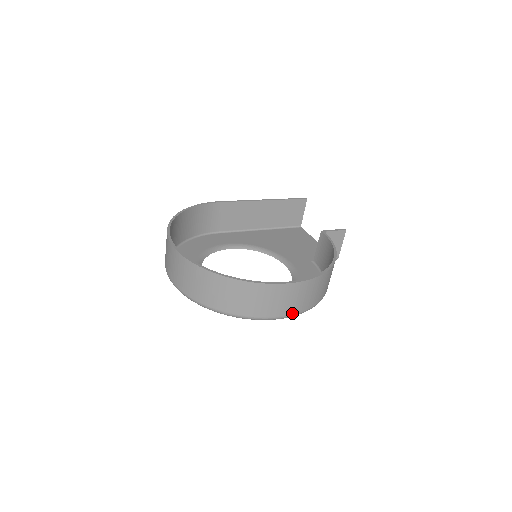
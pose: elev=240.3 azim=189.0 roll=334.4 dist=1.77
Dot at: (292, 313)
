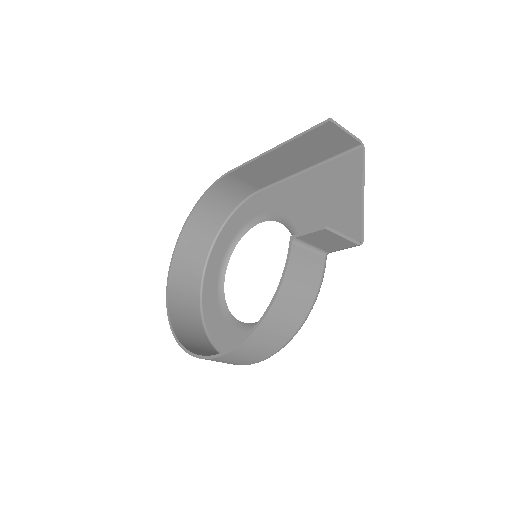
Dot at: (245, 364)
